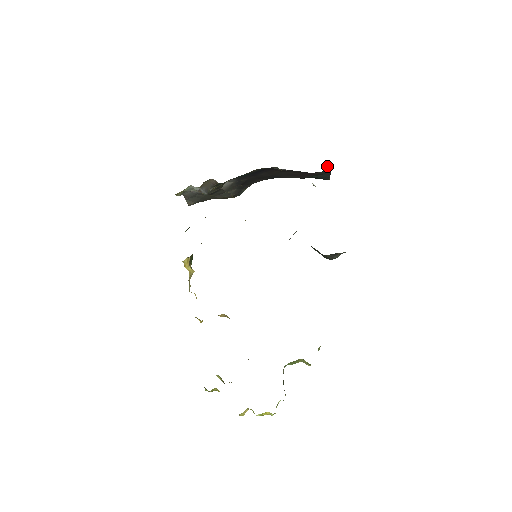
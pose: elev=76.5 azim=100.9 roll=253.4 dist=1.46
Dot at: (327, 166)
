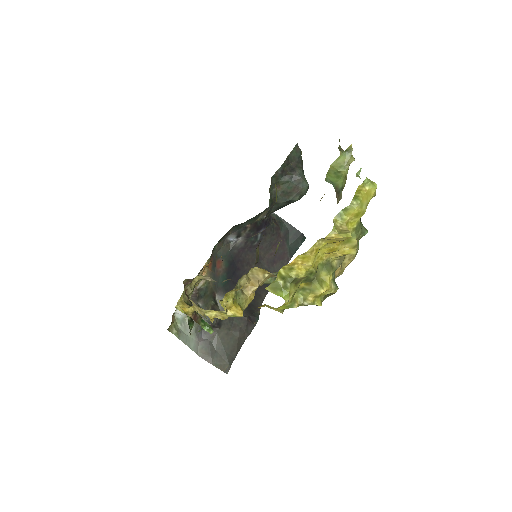
Dot at: (274, 218)
